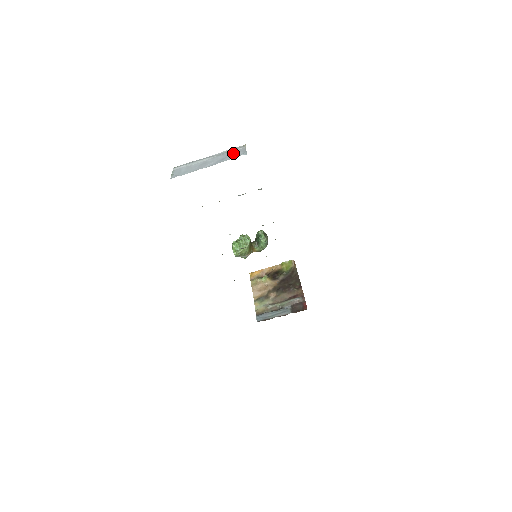
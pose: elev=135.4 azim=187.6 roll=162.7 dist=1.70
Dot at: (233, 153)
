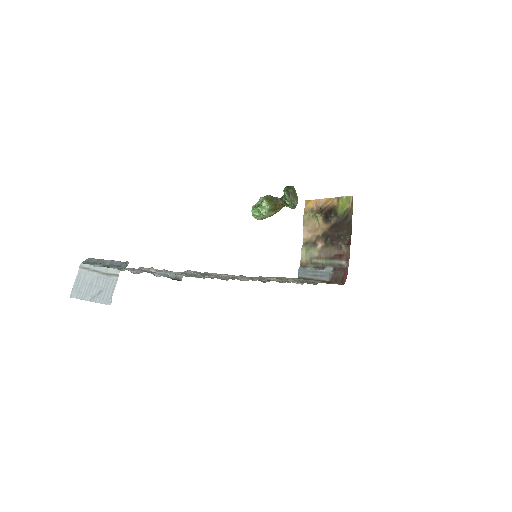
Dot at: (107, 286)
